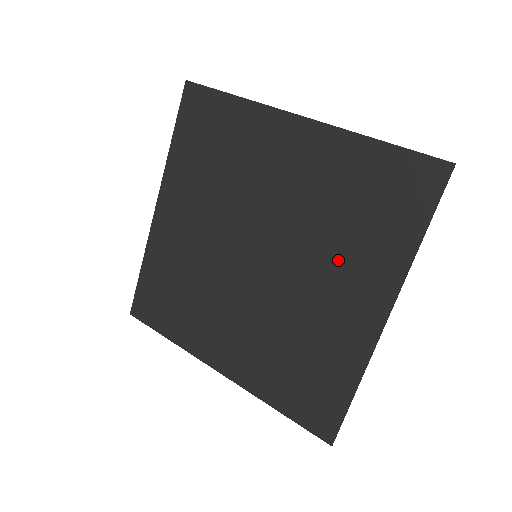
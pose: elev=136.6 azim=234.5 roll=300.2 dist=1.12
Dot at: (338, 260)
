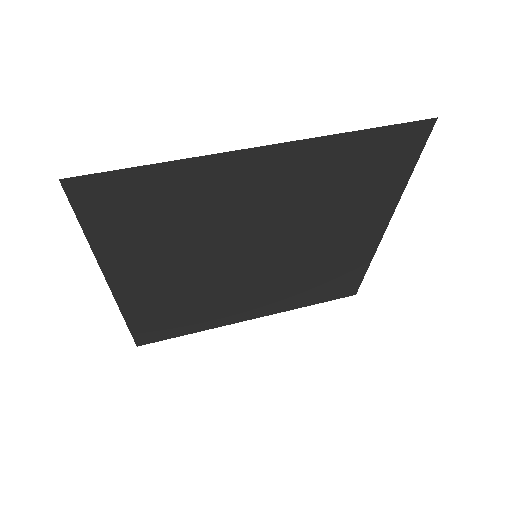
Dot at: (338, 221)
